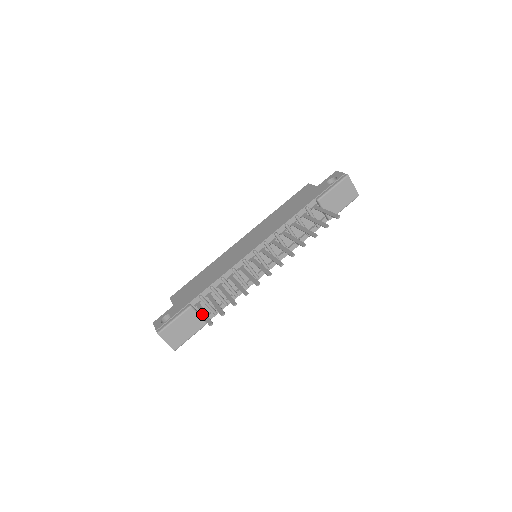
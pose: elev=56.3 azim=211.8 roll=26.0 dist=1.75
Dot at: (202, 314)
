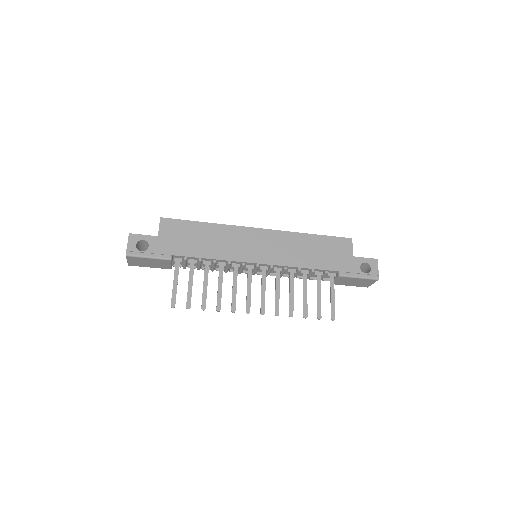
Dot at: (174, 282)
